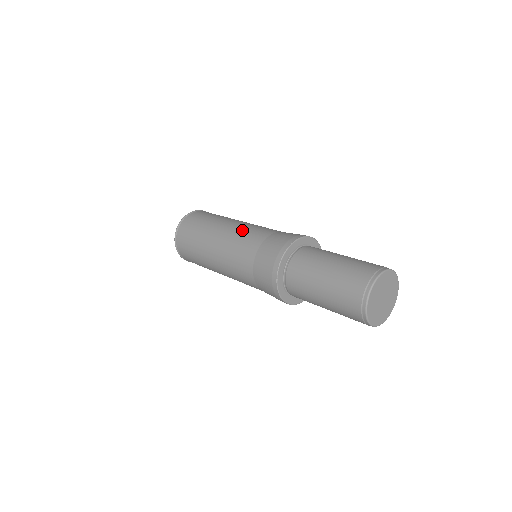
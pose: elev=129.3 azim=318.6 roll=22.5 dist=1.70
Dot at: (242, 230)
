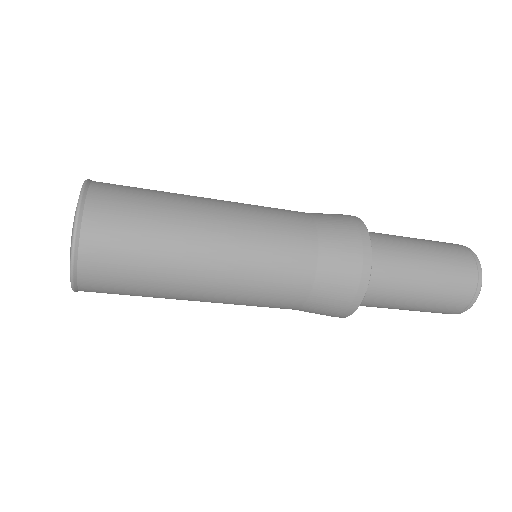
Dot at: (259, 217)
